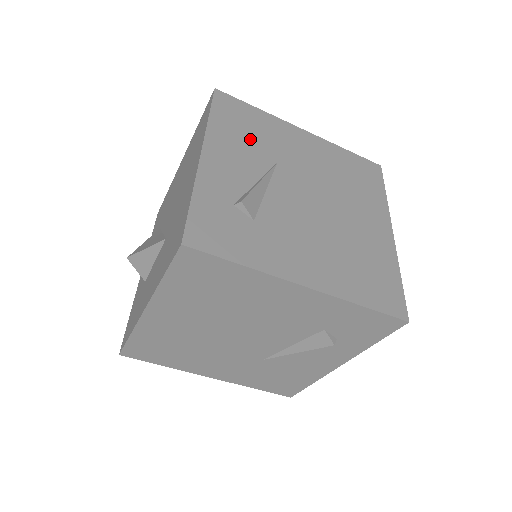
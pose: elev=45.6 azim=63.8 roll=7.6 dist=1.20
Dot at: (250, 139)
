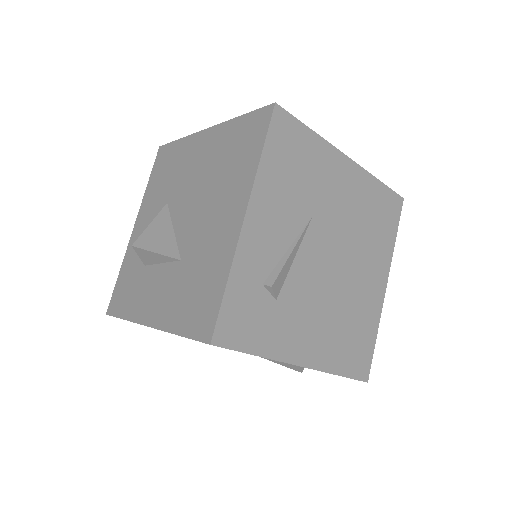
Dot at: (295, 184)
